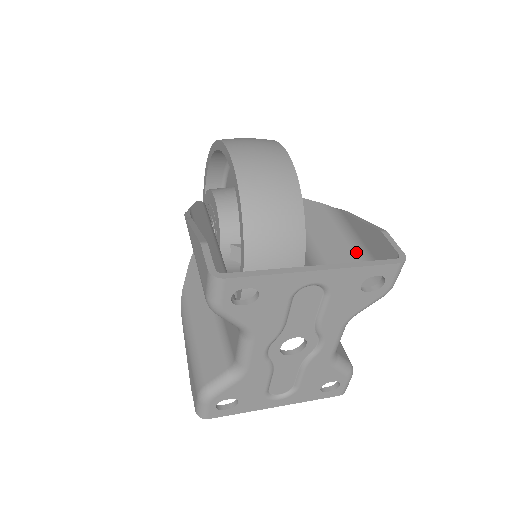
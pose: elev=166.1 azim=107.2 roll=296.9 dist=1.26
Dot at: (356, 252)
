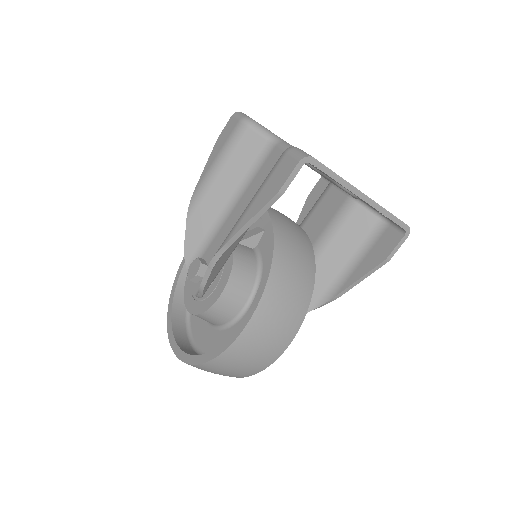
Dot at: occluded
